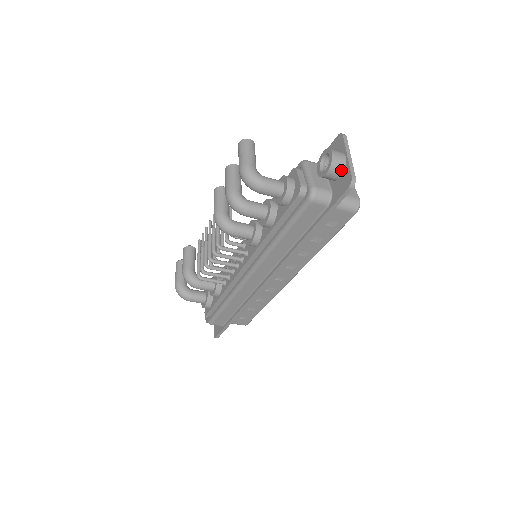
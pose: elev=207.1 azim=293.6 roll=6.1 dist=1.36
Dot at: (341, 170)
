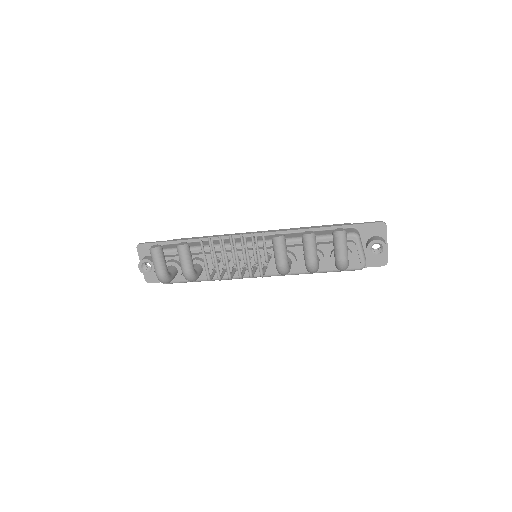
Dot at: occluded
